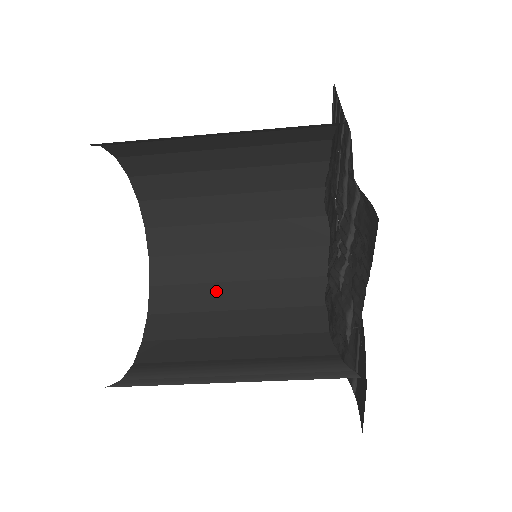
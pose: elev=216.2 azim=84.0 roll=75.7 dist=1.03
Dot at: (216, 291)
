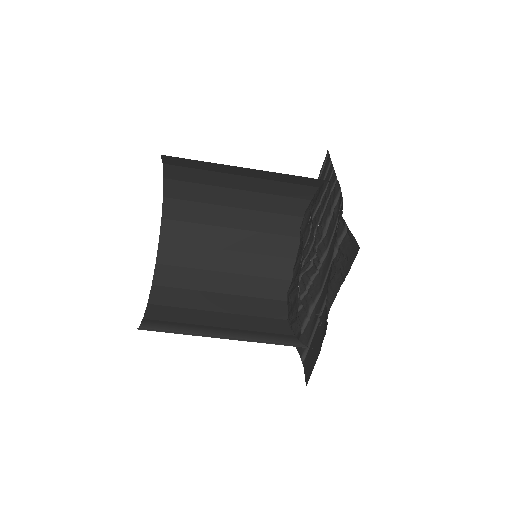
Dot at: (208, 277)
